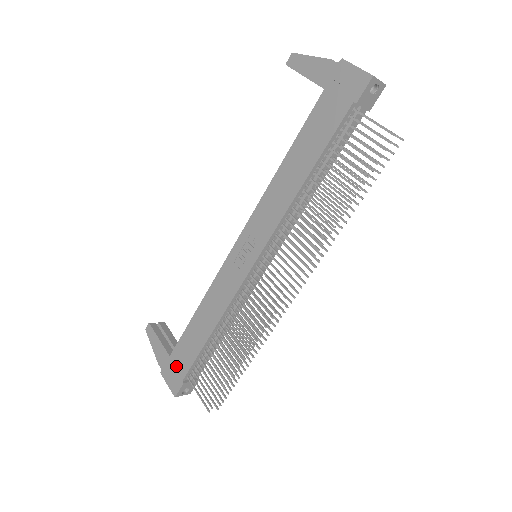
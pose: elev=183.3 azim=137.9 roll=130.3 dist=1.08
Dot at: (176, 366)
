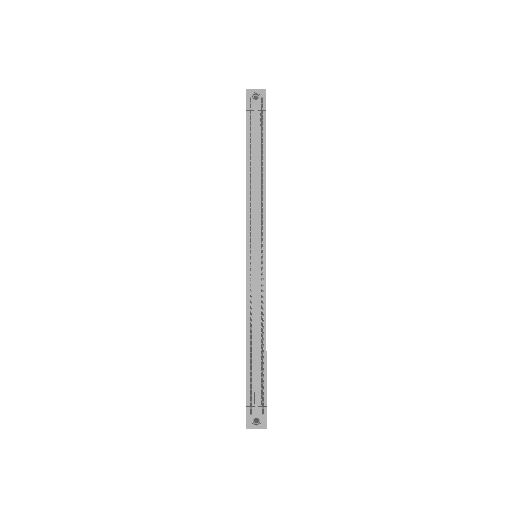
Dot at: occluded
